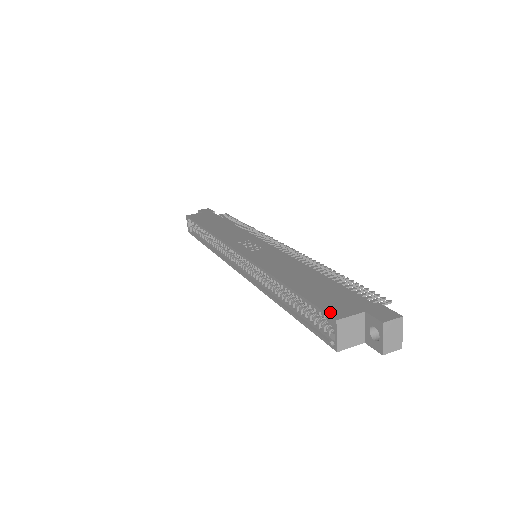
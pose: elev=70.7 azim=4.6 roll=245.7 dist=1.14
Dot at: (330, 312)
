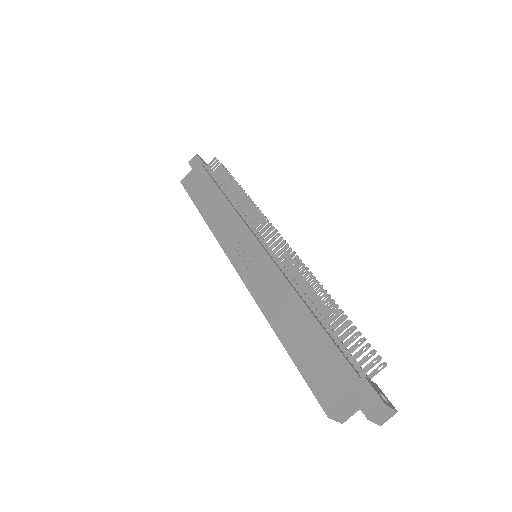
Dot at: (322, 402)
